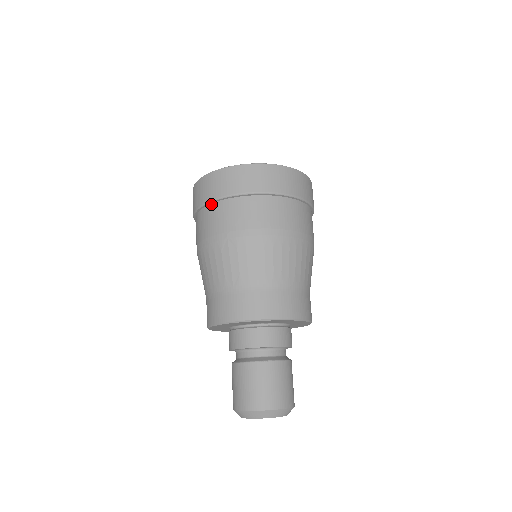
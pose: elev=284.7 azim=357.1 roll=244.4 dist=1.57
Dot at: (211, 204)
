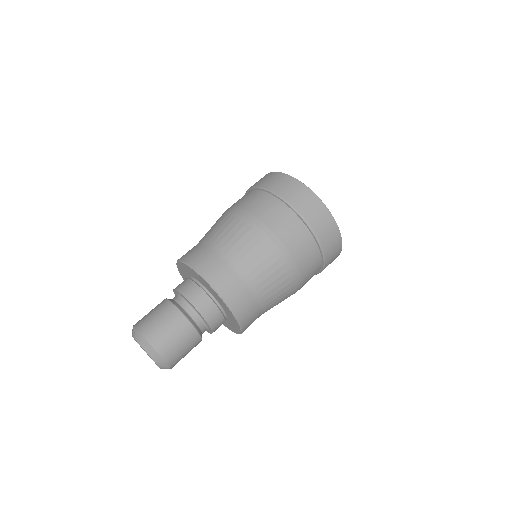
Dot at: occluded
